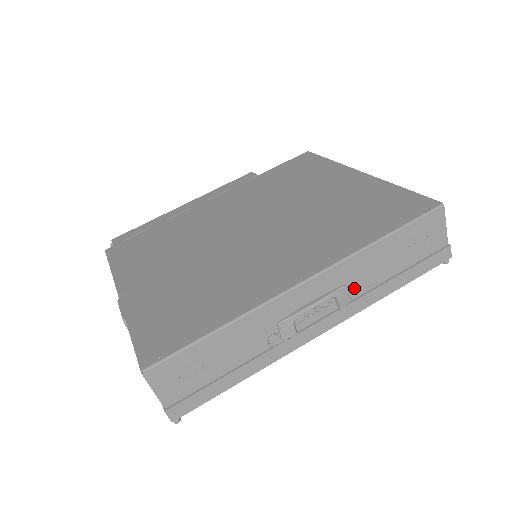
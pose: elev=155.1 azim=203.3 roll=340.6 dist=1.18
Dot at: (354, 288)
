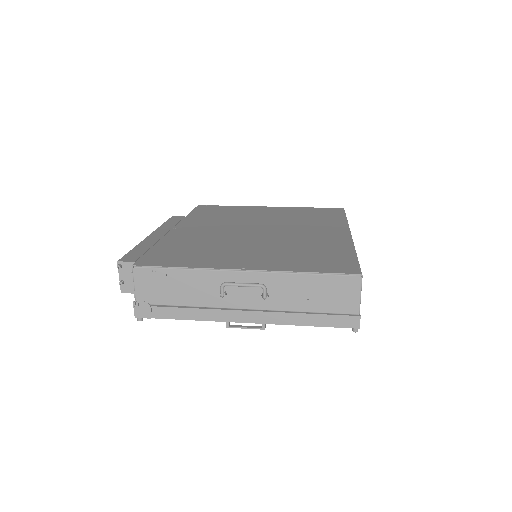
Dot at: occluded
